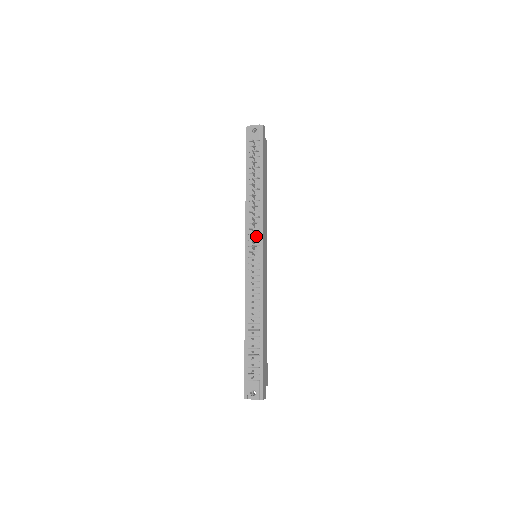
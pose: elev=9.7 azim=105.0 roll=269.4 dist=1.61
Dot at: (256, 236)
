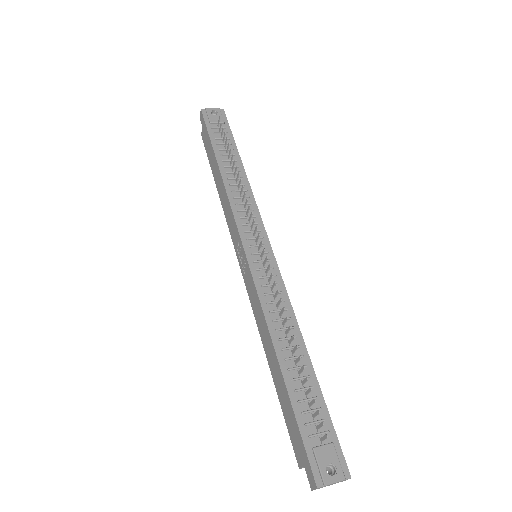
Dot at: (253, 226)
